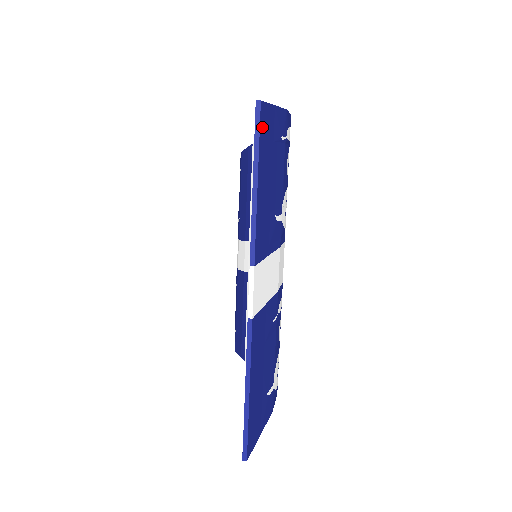
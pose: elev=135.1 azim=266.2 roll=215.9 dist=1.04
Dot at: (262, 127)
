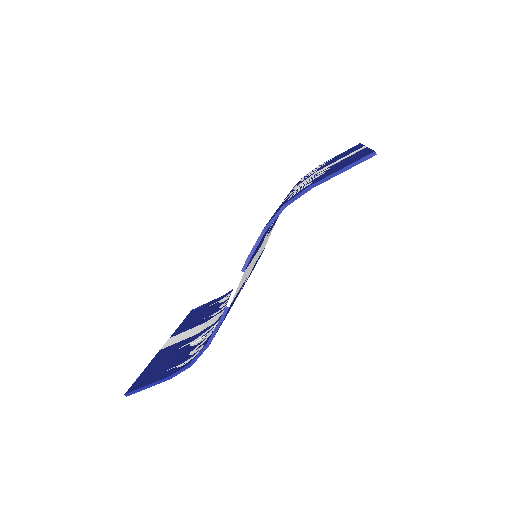
Dot at: occluded
